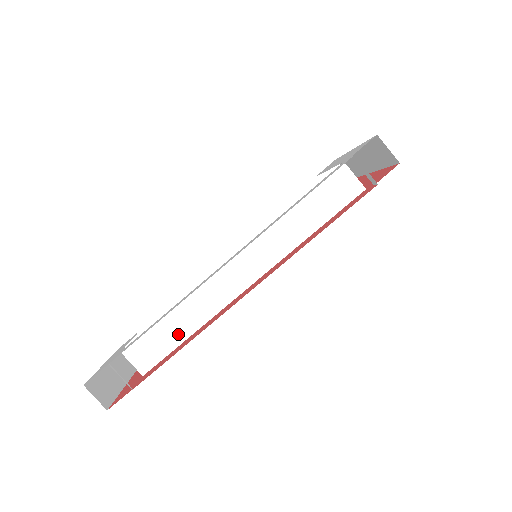
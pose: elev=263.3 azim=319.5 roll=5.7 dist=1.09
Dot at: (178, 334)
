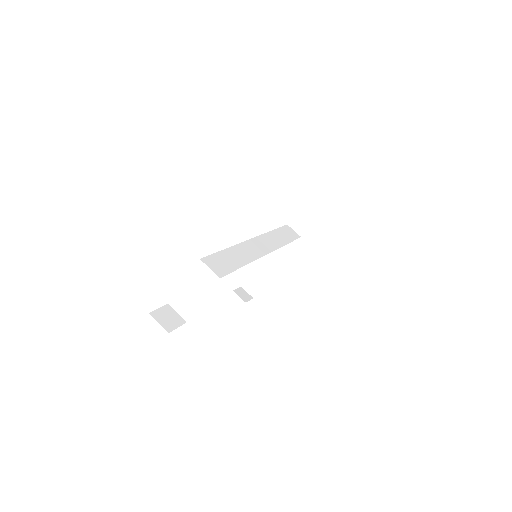
Dot at: (236, 262)
